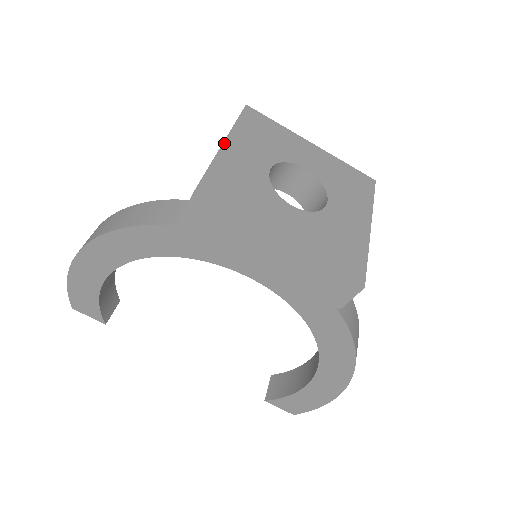
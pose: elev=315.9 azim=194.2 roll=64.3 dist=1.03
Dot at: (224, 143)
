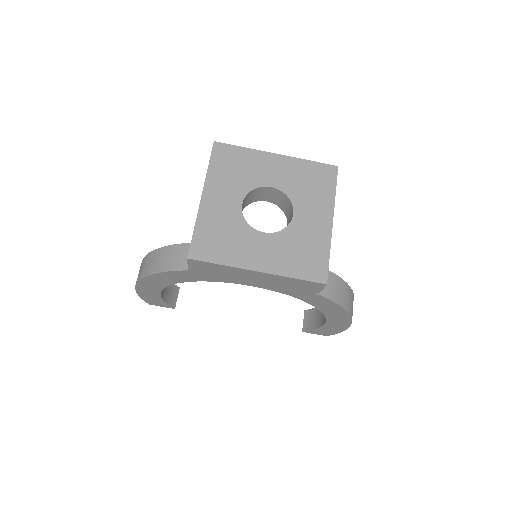
Dot at: (202, 196)
